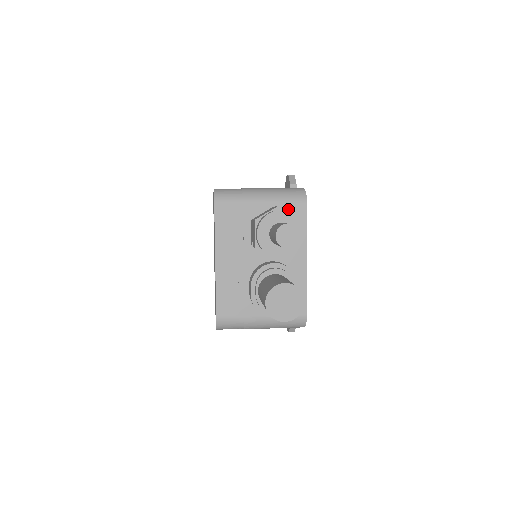
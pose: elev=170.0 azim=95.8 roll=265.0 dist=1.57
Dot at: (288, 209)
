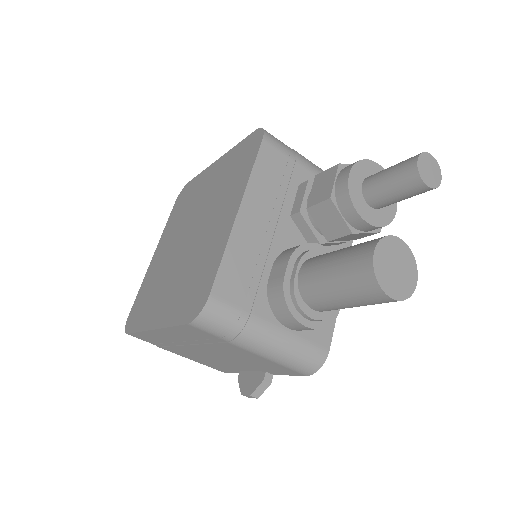
Dot at: occluded
